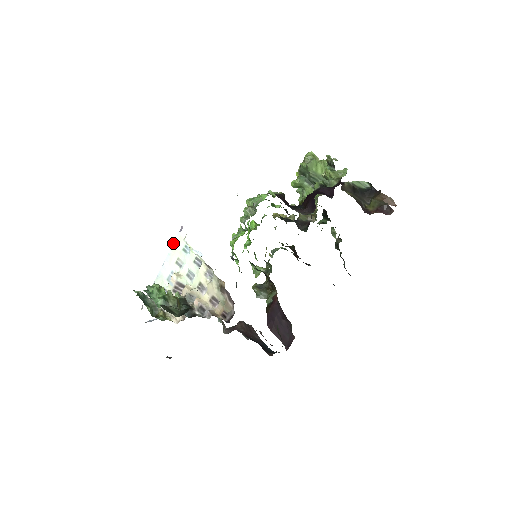
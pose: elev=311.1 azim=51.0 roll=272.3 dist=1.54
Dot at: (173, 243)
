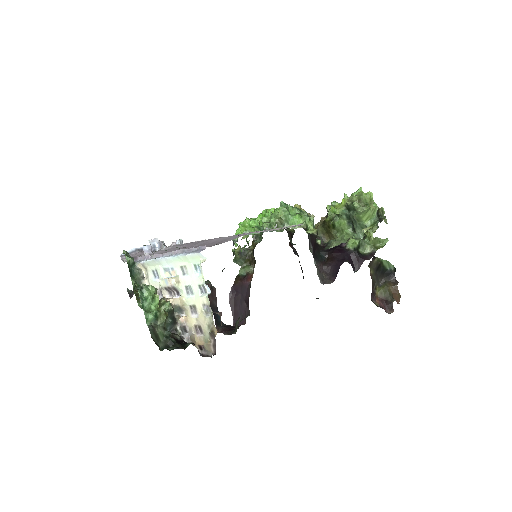
Dot at: (188, 254)
